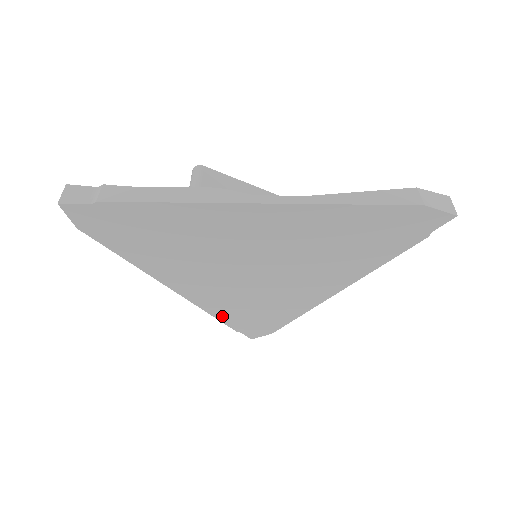
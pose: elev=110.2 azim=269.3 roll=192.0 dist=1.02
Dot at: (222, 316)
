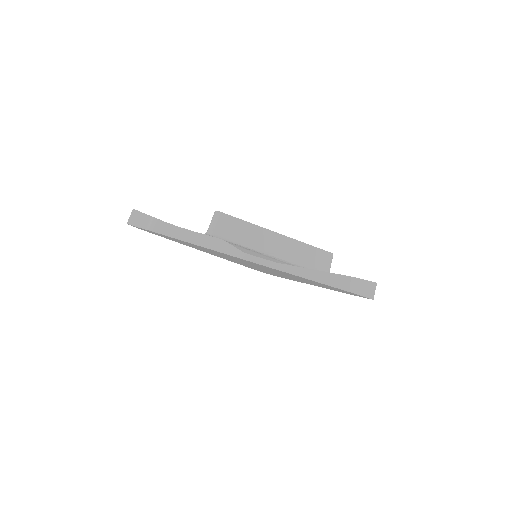
Dot at: occluded
